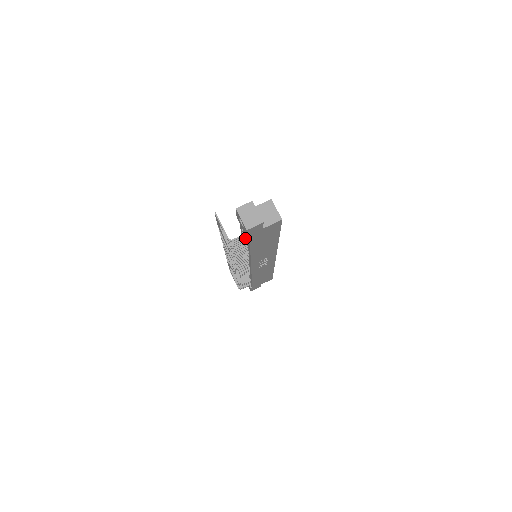
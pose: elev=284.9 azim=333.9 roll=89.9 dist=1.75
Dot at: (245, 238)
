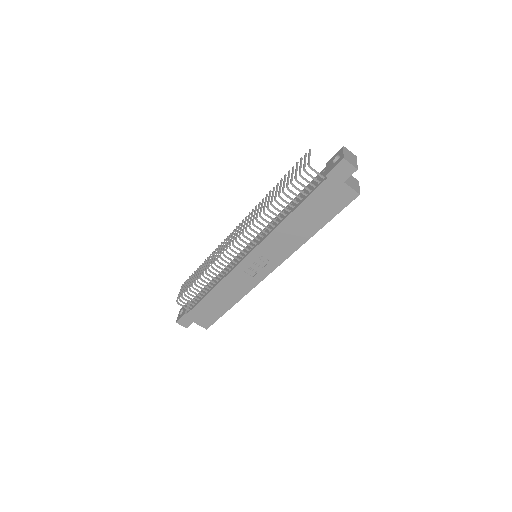
Dot at: (314, 184)
